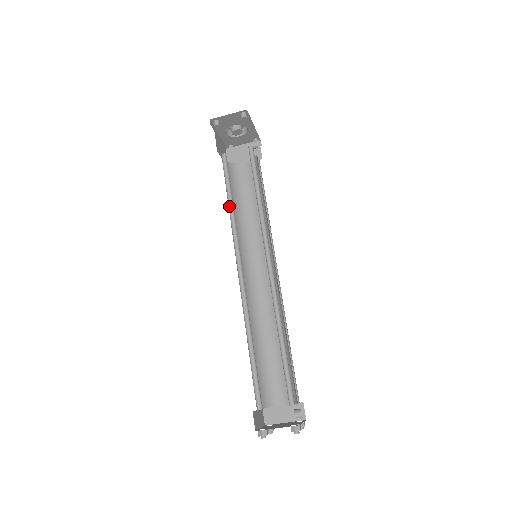
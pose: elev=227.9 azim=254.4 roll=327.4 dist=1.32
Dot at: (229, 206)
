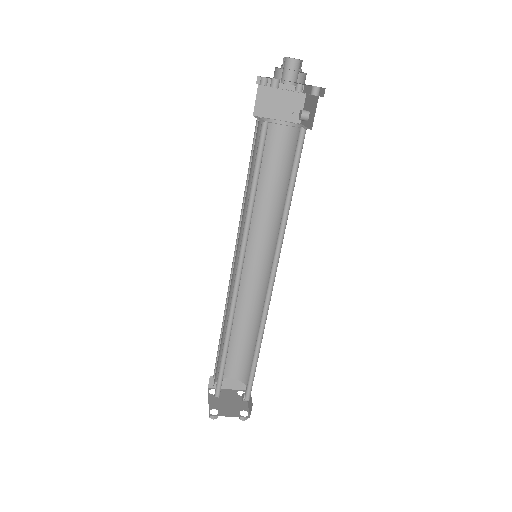
Dot at: (249, 198)
